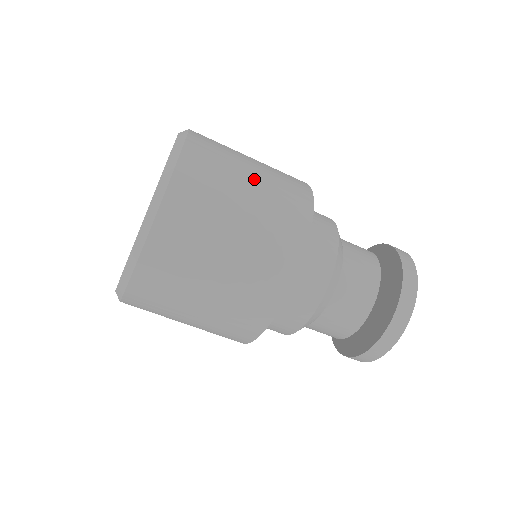
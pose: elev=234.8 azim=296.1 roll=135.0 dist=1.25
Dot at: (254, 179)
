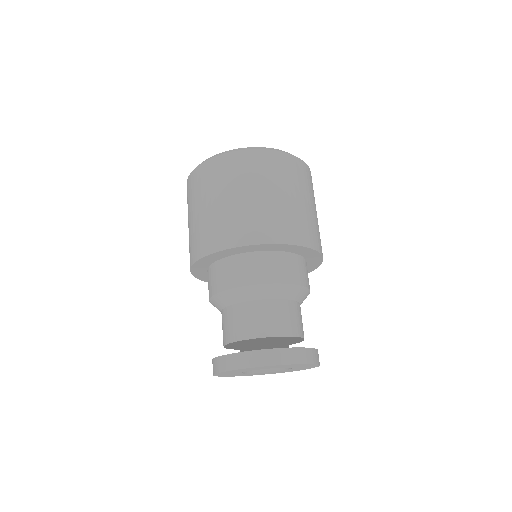
Dot at: occluded
